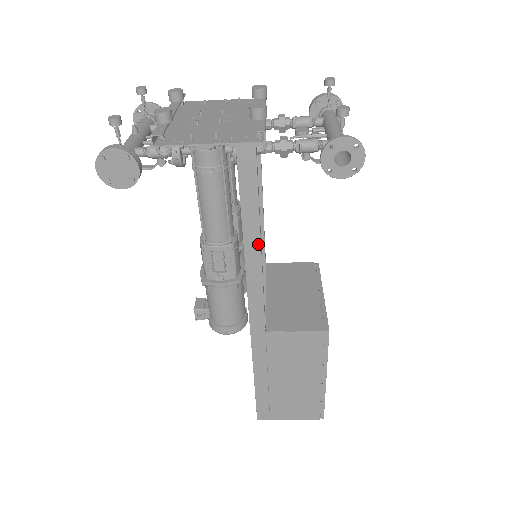
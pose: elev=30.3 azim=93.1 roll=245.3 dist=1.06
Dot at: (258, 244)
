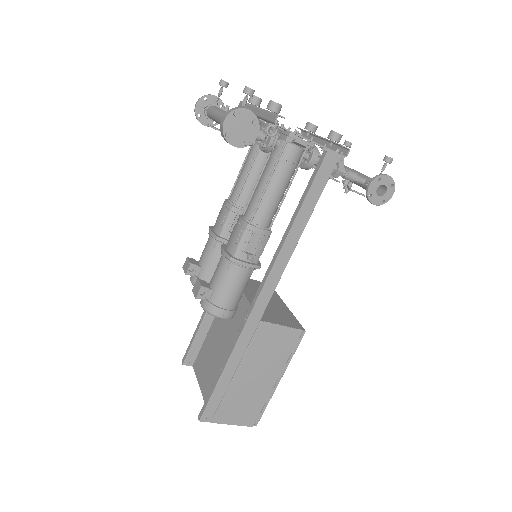
Dot at: (299, 236)
